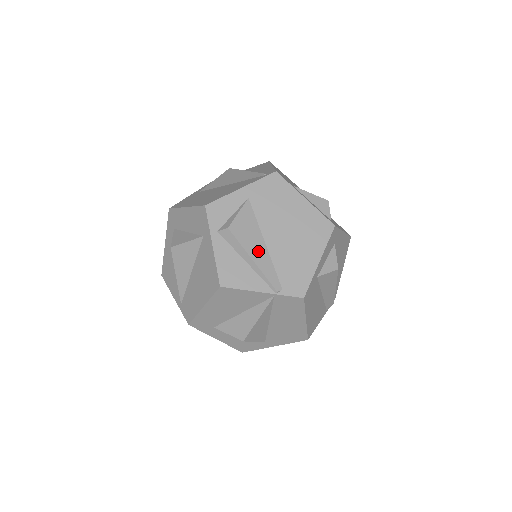
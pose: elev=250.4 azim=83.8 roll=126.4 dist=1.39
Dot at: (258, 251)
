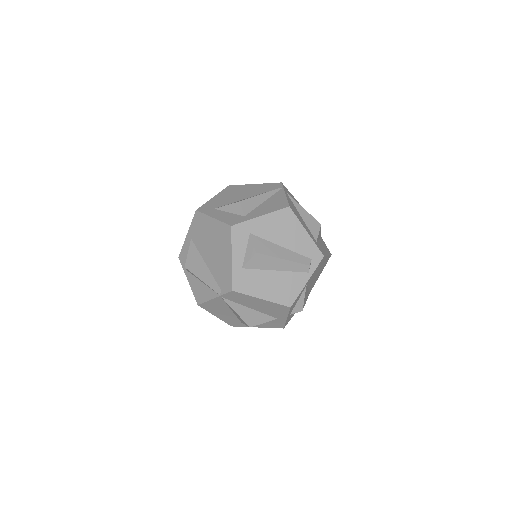
Dot at: (203, 272)
